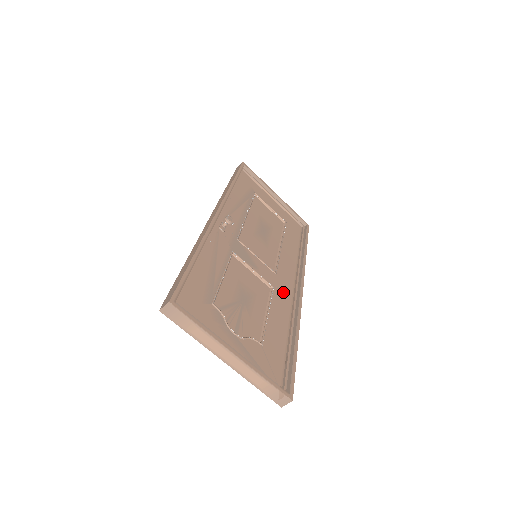
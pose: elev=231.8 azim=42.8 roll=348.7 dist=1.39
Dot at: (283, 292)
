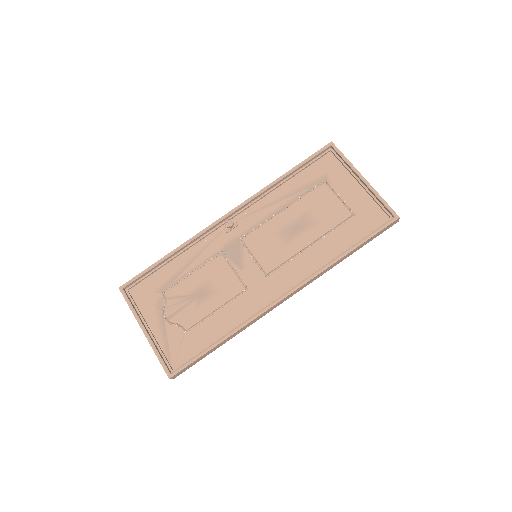
Dot at: (259, 295)
